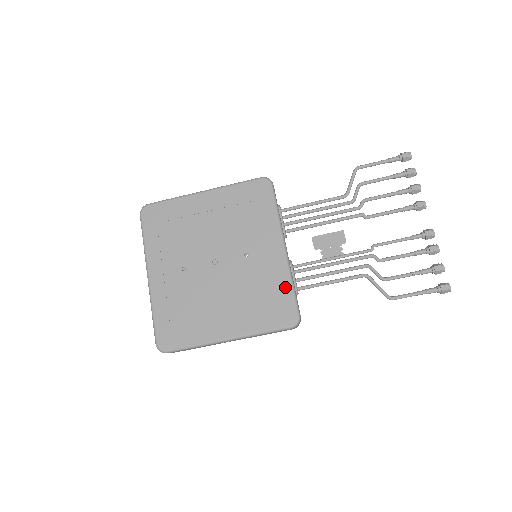
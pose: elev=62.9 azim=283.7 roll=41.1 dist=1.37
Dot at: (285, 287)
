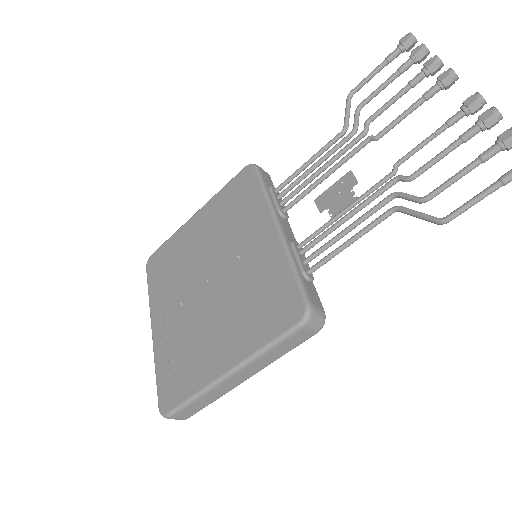
Dot at: (284, 273)
